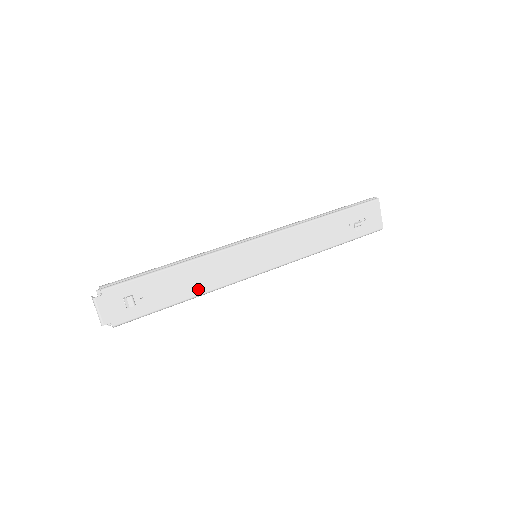
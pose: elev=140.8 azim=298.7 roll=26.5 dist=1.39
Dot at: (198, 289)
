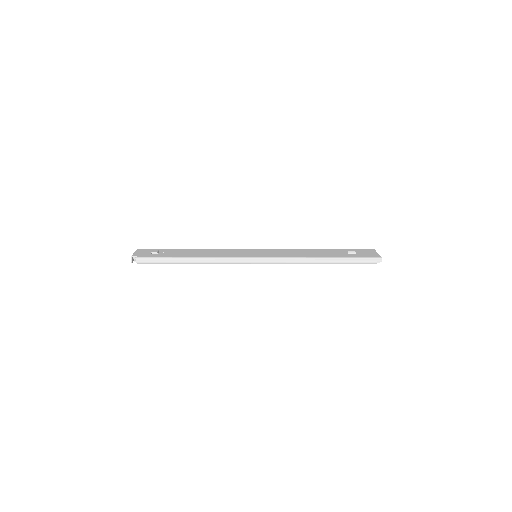
Dot at: (203, 256)
